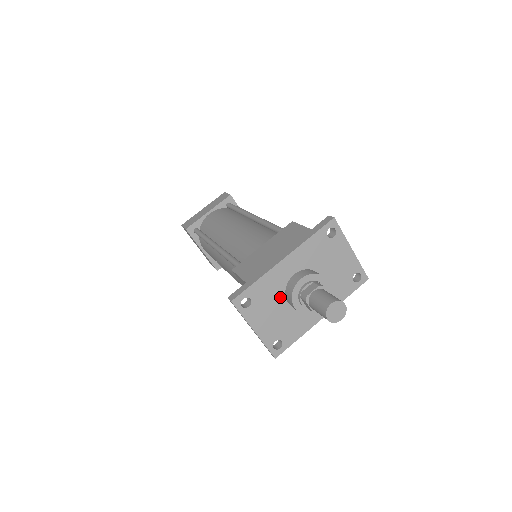
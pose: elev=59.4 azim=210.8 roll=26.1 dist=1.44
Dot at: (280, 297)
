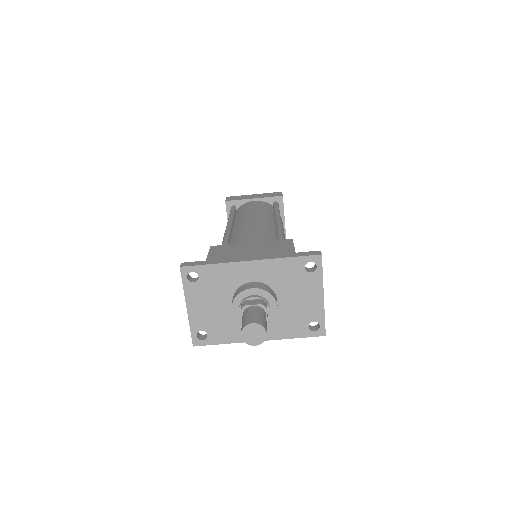
Dot at: (228, 294)
